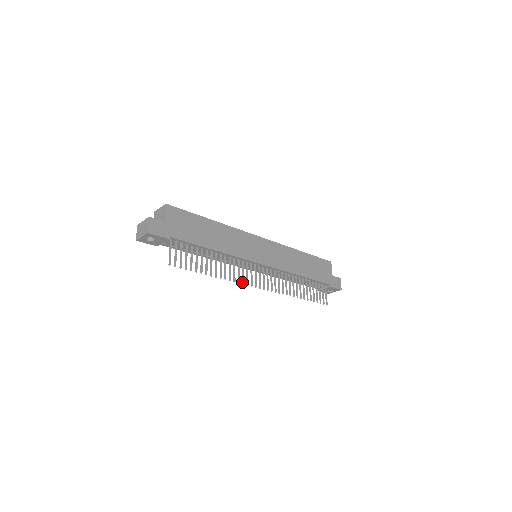
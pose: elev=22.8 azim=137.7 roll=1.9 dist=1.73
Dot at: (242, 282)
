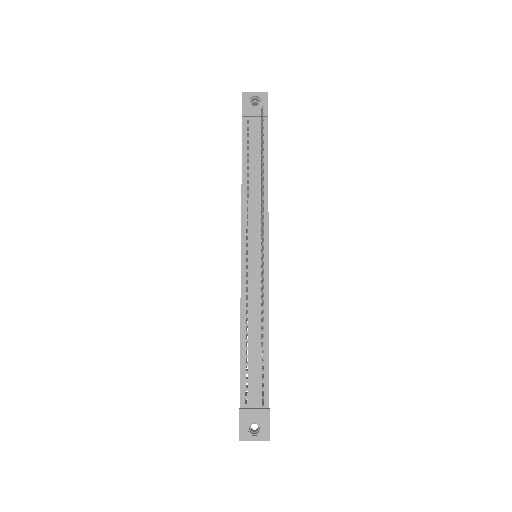
Dot at: (262, 213)
